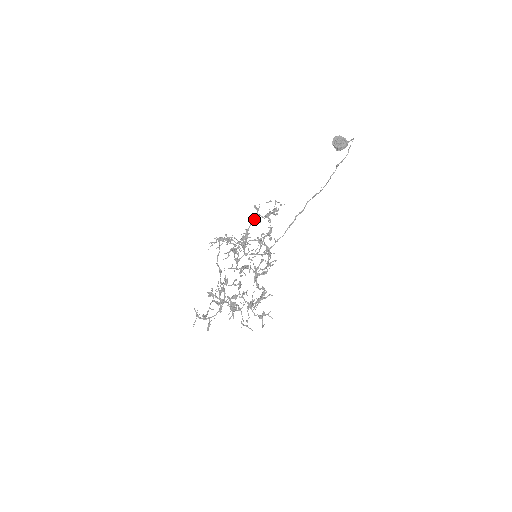
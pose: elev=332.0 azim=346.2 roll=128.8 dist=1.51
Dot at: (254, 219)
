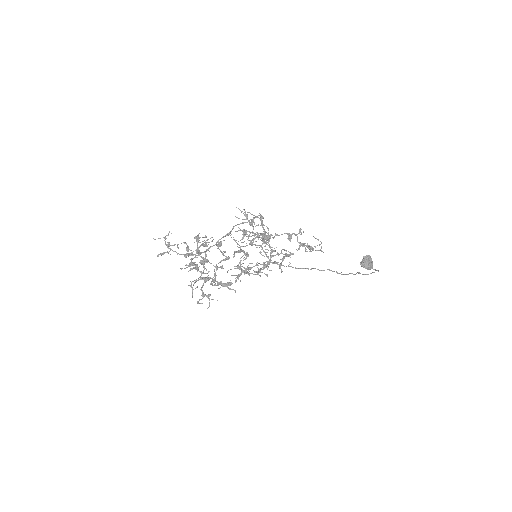
Dot at: (289, 235)
